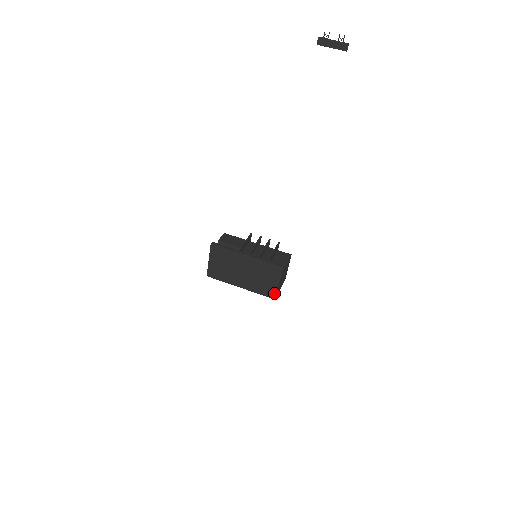
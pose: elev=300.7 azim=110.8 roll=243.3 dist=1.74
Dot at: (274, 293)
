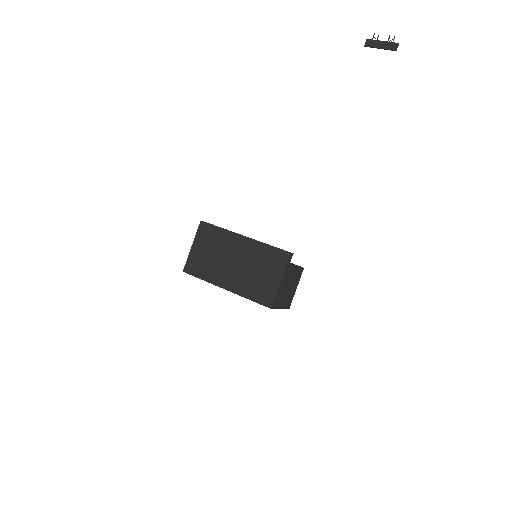
Dot at: (271, 297)
